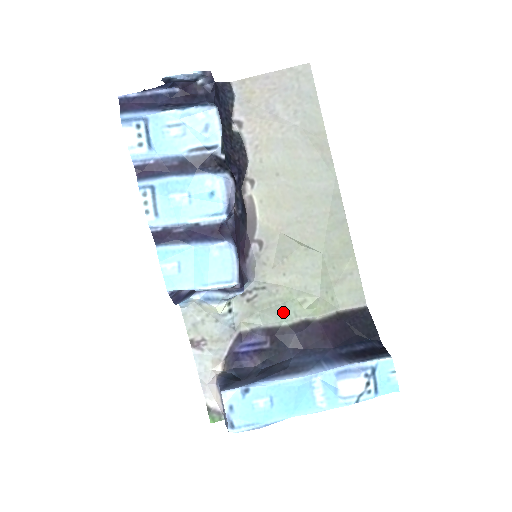
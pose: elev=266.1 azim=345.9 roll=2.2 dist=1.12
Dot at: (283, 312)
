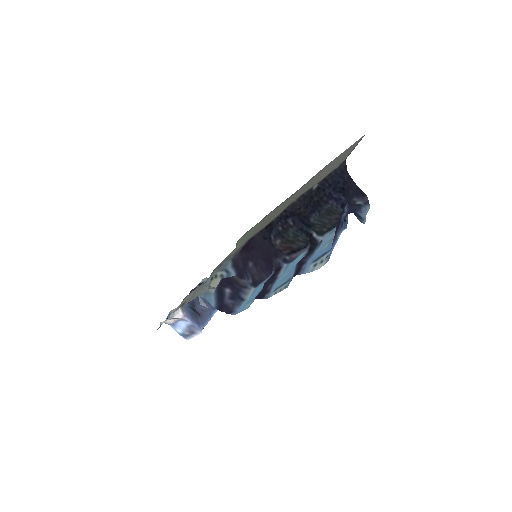
Dot at: occluded
